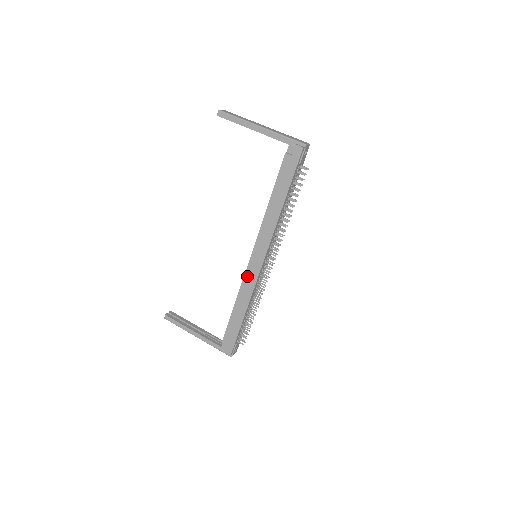
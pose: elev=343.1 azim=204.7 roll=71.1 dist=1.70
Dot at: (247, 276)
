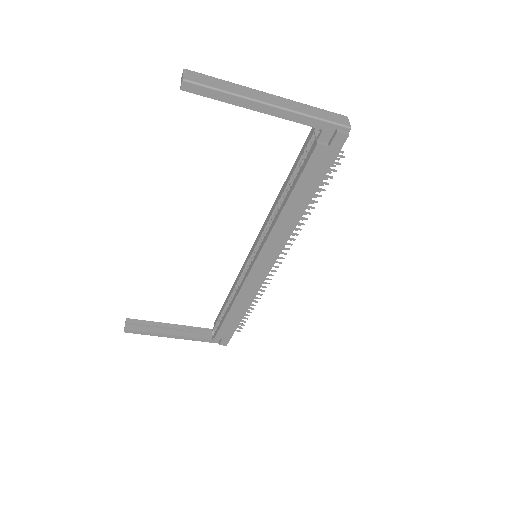
Dot at: (249, 282)
